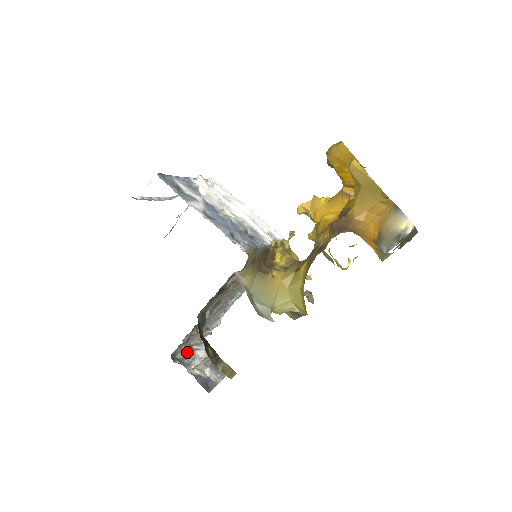
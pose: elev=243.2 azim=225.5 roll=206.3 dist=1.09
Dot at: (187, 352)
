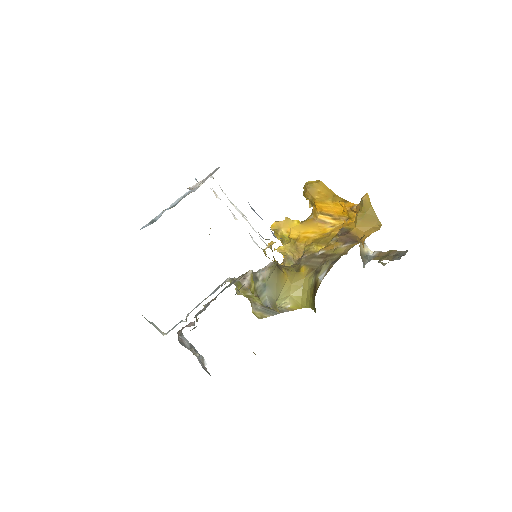
Dot at: (179, 340)
